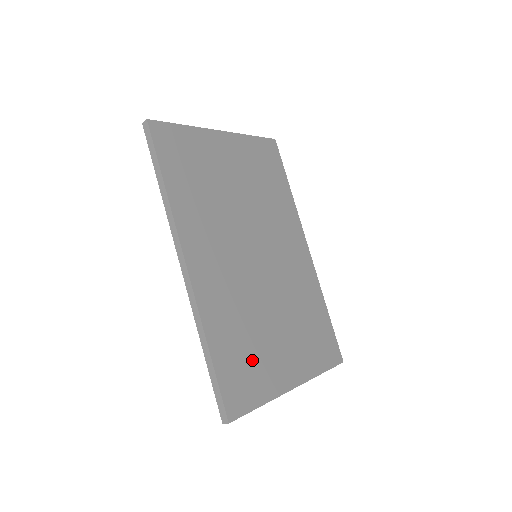
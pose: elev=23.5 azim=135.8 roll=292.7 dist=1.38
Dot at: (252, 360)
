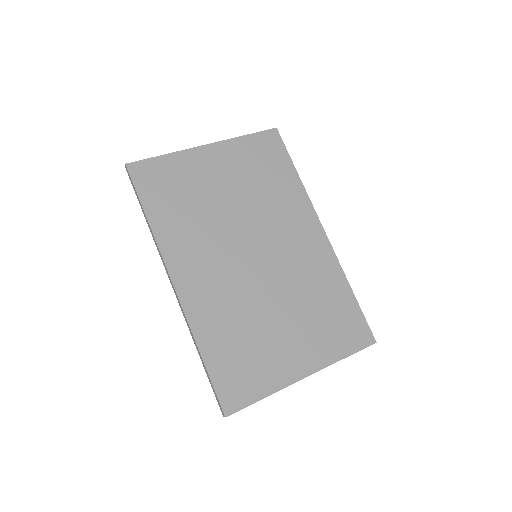
Dot at: (251, 358)
